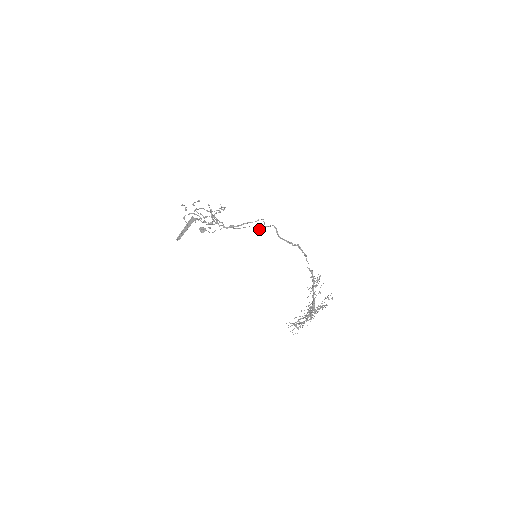
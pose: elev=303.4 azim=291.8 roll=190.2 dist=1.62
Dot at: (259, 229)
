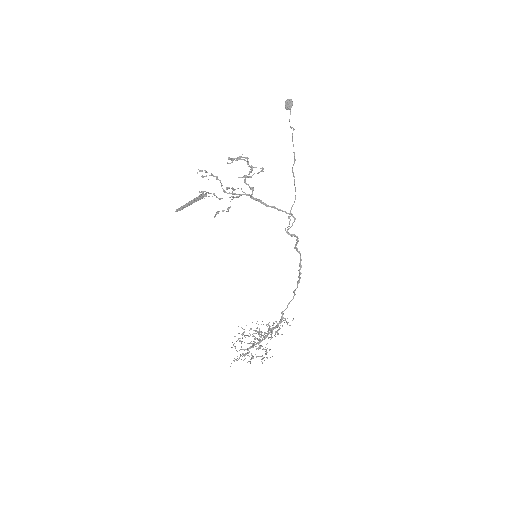
Dot at: occluded
